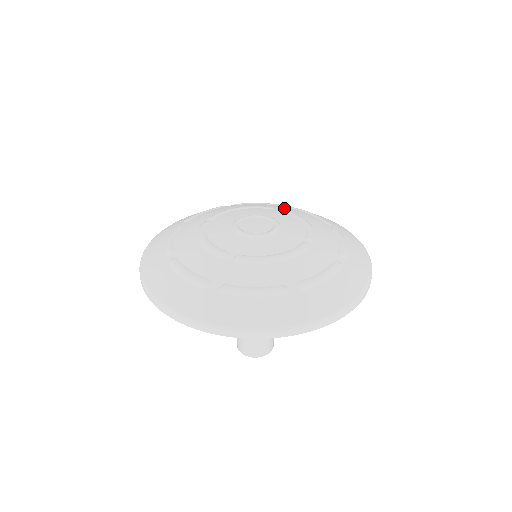
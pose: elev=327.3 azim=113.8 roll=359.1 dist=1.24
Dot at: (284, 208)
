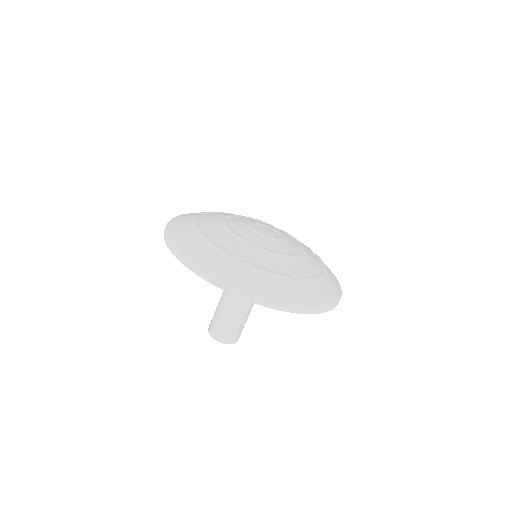
Dot at: occluded
